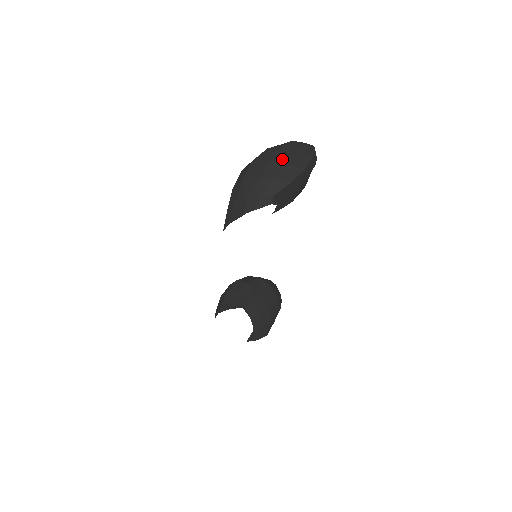
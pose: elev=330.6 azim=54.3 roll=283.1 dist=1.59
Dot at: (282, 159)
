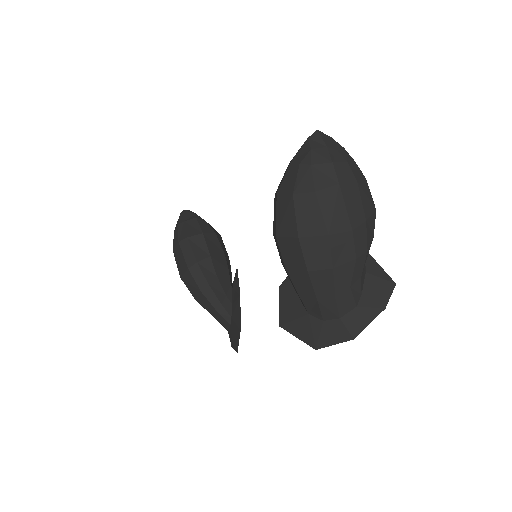
Dot at: (360, 217)
